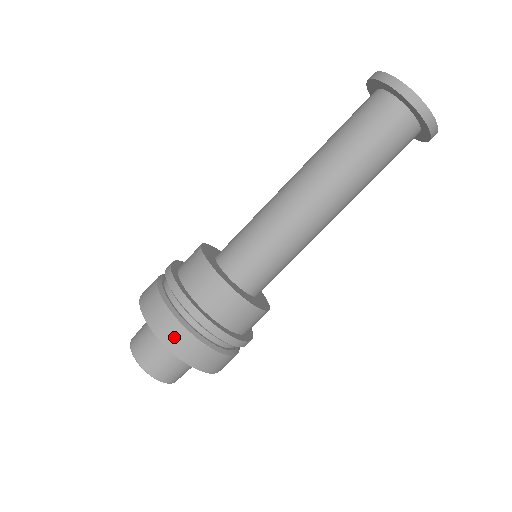
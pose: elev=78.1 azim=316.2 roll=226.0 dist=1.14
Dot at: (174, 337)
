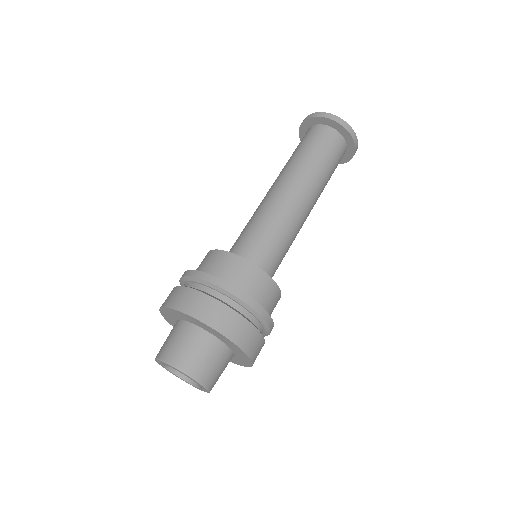
Dot at: (243, 334)
